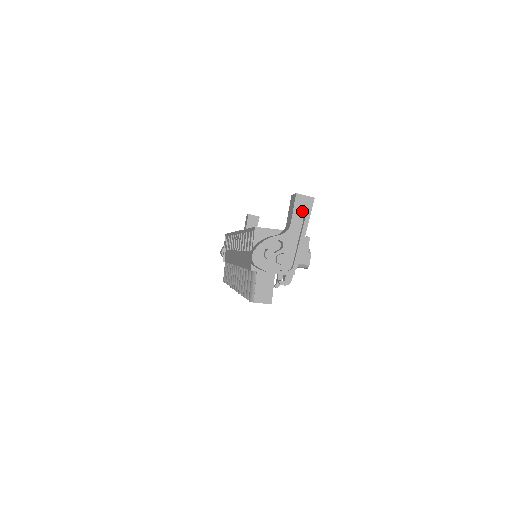
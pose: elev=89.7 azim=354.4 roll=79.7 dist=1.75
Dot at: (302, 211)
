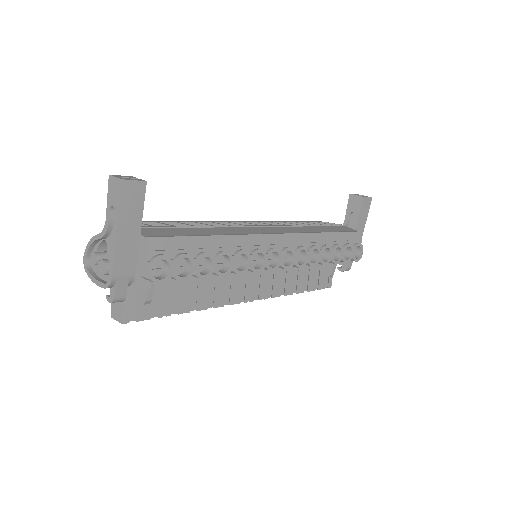
Dot at: (113, 200)
